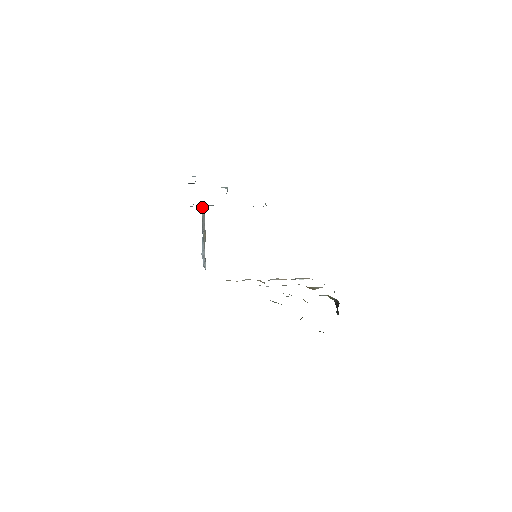
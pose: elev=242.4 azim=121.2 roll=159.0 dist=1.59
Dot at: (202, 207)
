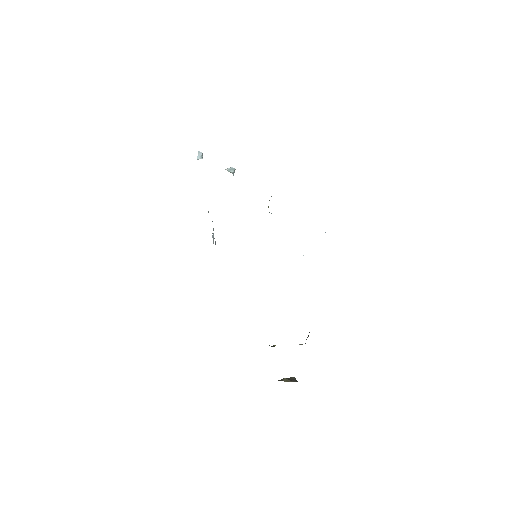
Dot at: occluded
